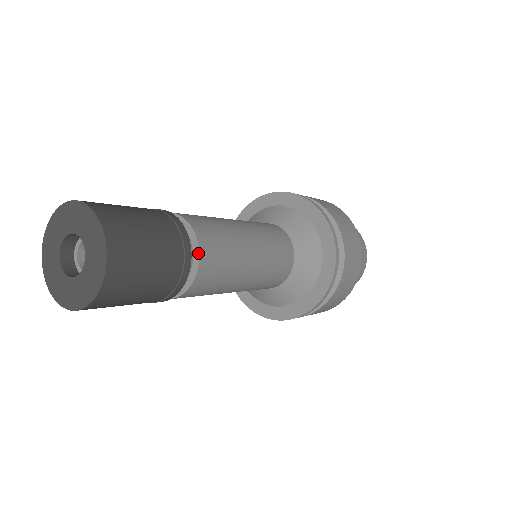
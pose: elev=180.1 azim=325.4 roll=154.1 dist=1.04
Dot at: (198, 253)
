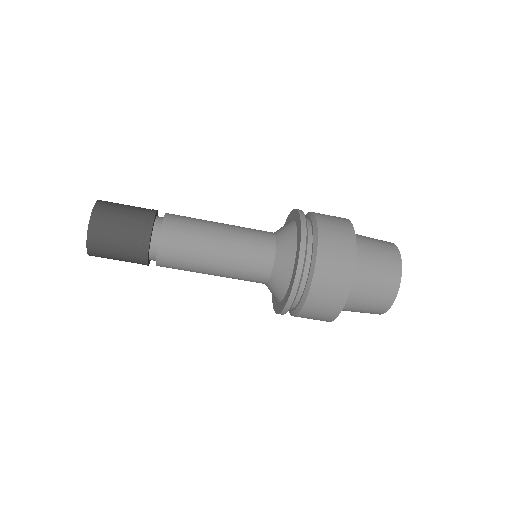
Dot at: occluded
